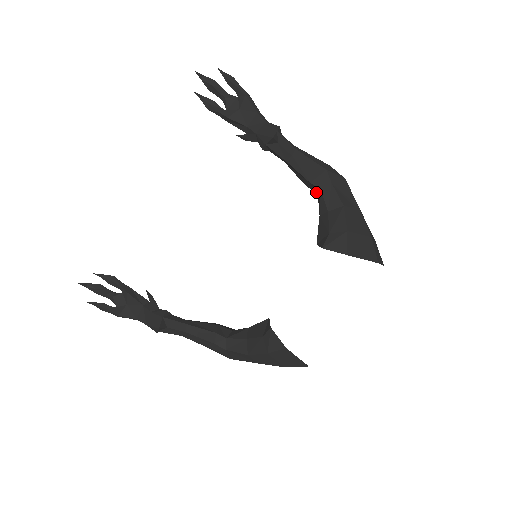
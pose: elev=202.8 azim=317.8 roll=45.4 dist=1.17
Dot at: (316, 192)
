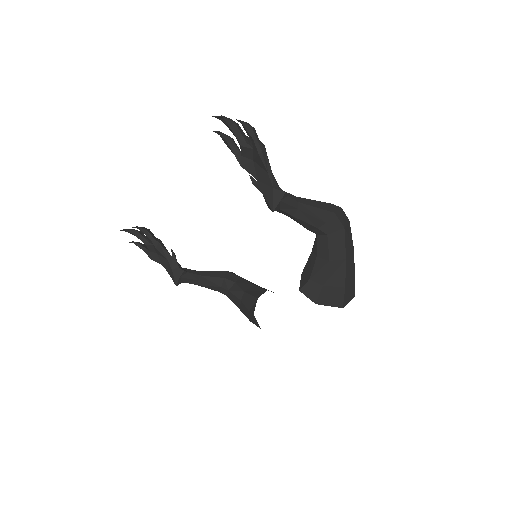
Dot at: occluded
